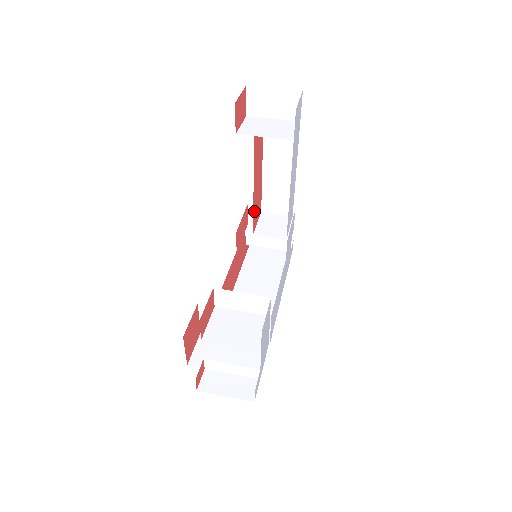
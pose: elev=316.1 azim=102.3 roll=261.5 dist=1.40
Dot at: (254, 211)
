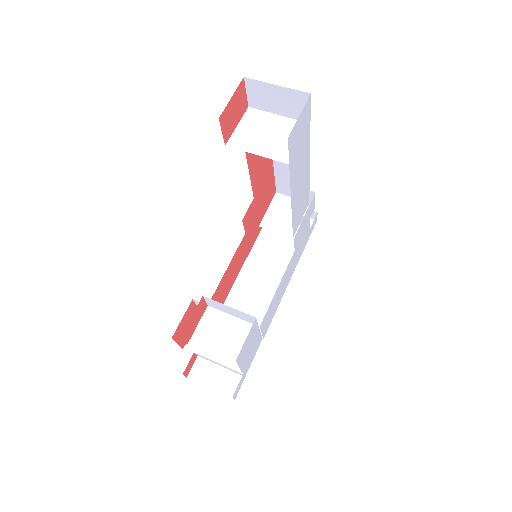
Dot at: (259, 207)
